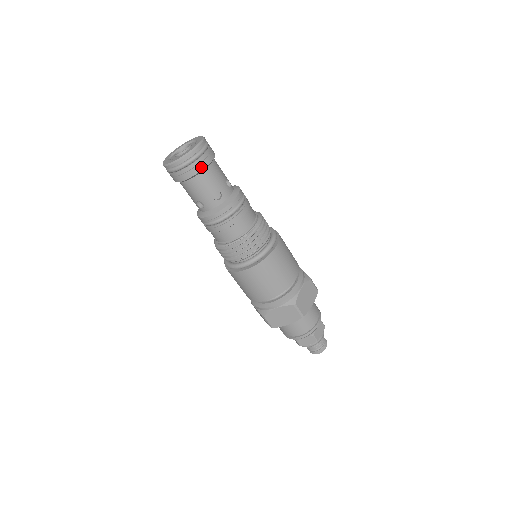
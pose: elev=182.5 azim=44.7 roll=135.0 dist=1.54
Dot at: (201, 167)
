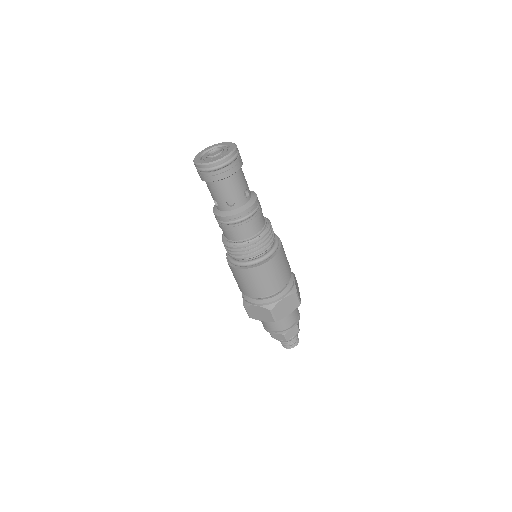
Dot at: (240, 165)
